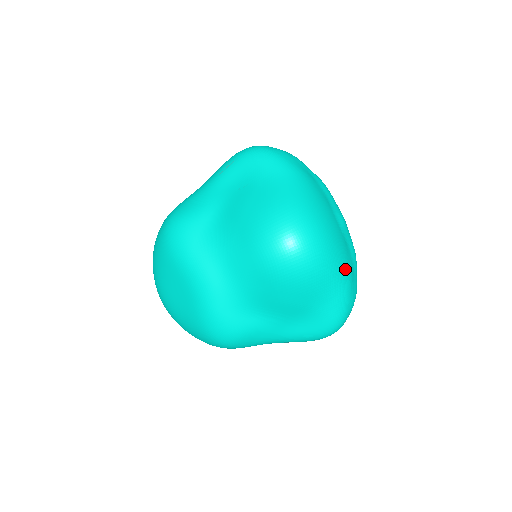
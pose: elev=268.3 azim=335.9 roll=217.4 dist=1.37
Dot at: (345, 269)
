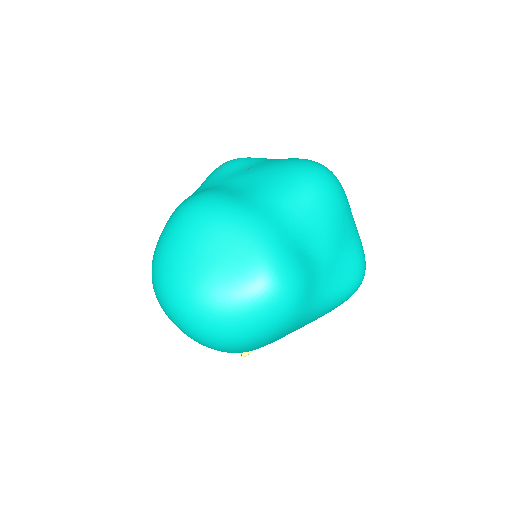
Dot at: occluded
